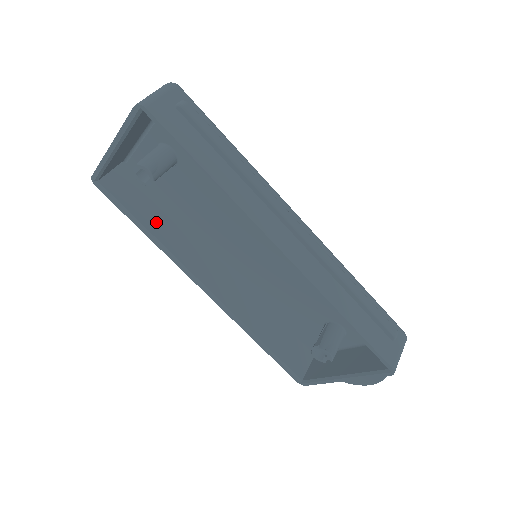
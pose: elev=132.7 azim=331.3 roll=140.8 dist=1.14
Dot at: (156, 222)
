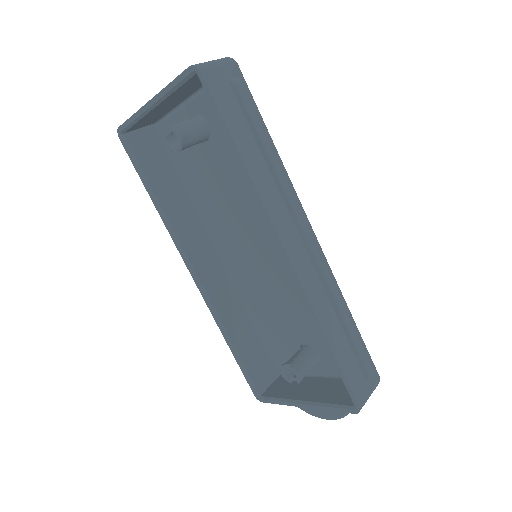
Dot at: (167, 193)
